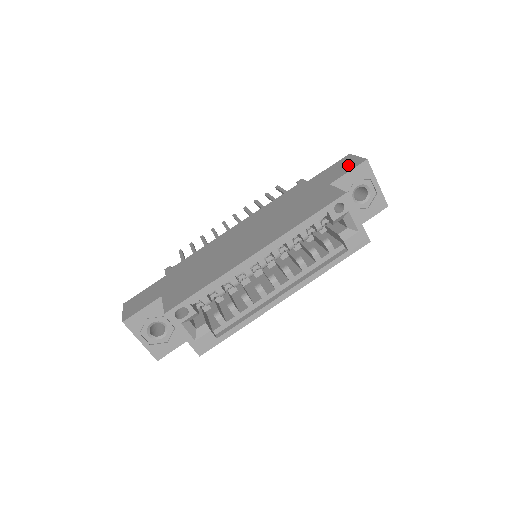
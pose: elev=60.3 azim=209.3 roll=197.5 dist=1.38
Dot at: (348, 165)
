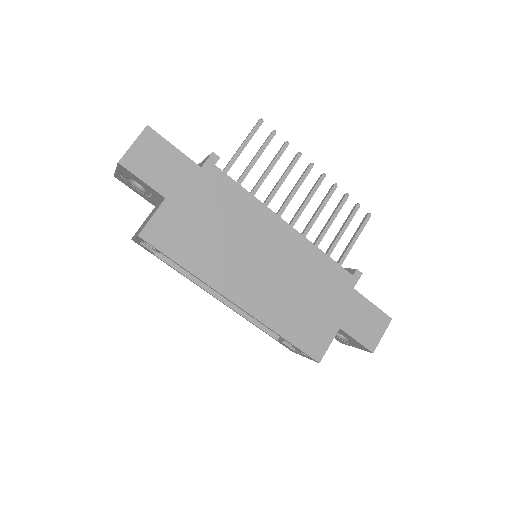
Dot at: (369, 333)
